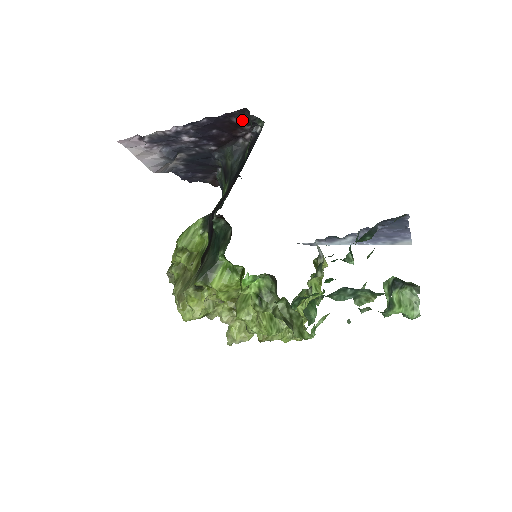
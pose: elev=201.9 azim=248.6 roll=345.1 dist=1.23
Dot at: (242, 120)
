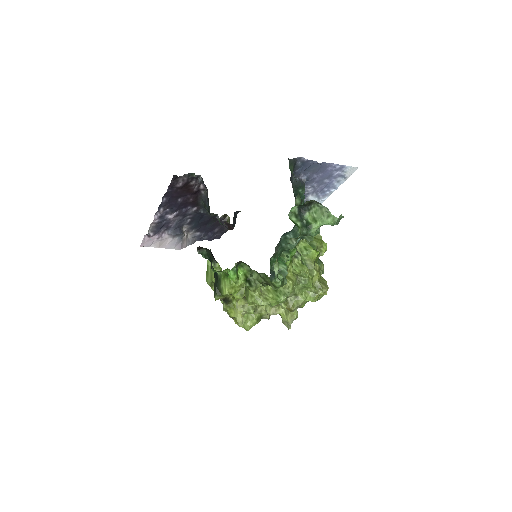
Dot at: (183, 182)
